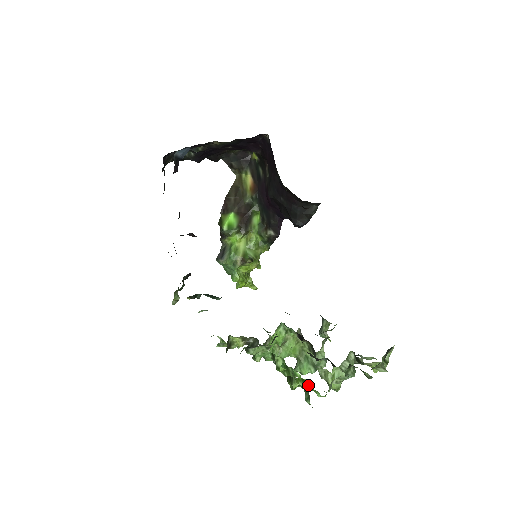
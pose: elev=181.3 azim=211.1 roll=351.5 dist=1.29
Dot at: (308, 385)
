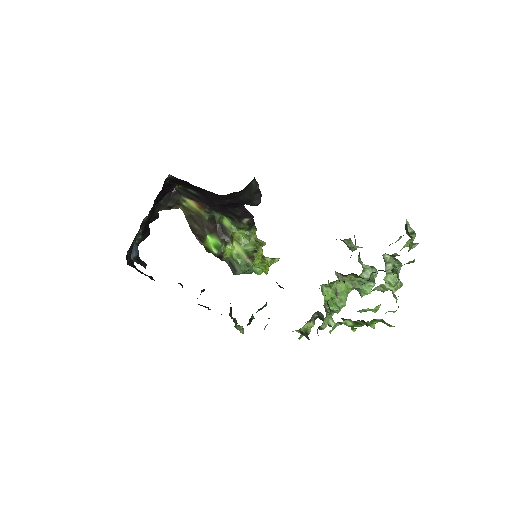
Dot at: (381, 319)
